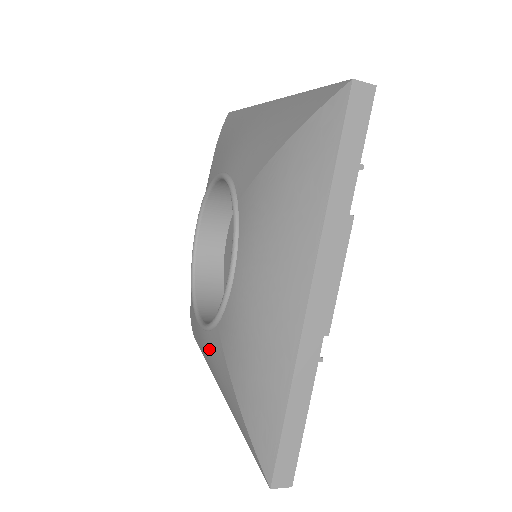
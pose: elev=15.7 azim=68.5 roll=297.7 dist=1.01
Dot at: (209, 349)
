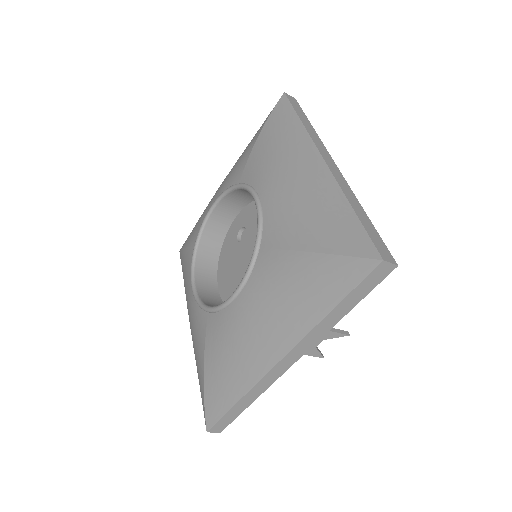
Dot at: (257, 291)
